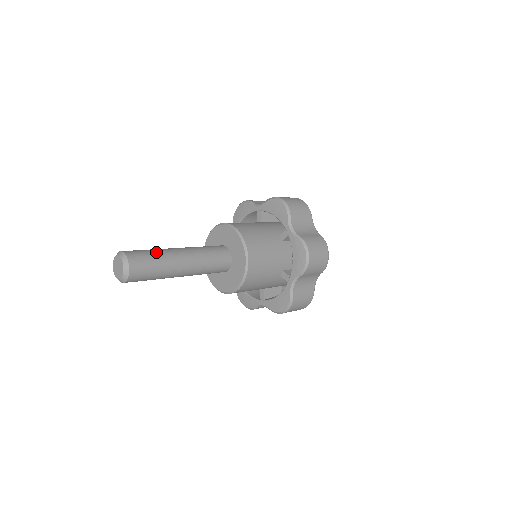
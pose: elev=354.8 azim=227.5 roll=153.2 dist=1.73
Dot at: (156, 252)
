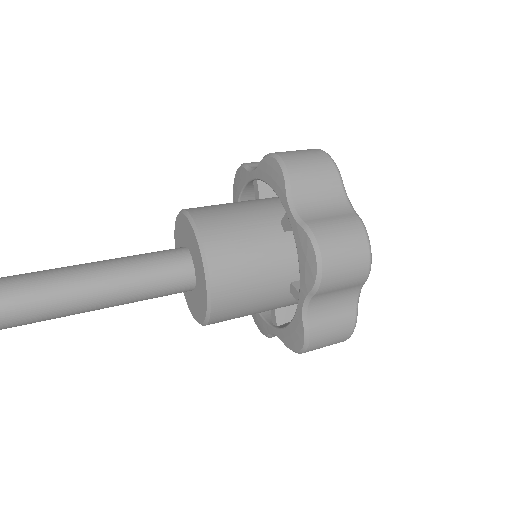
Dot at: (41, 276)
